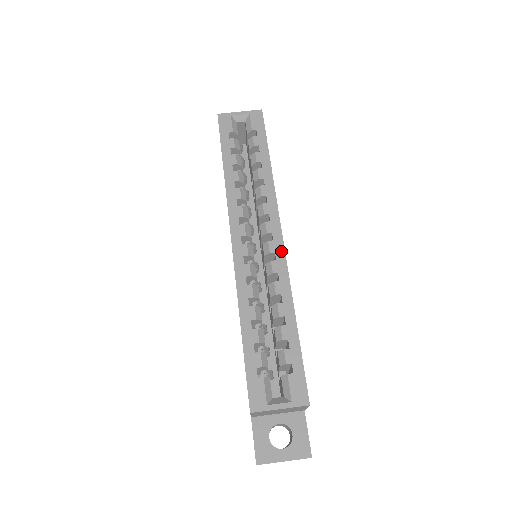
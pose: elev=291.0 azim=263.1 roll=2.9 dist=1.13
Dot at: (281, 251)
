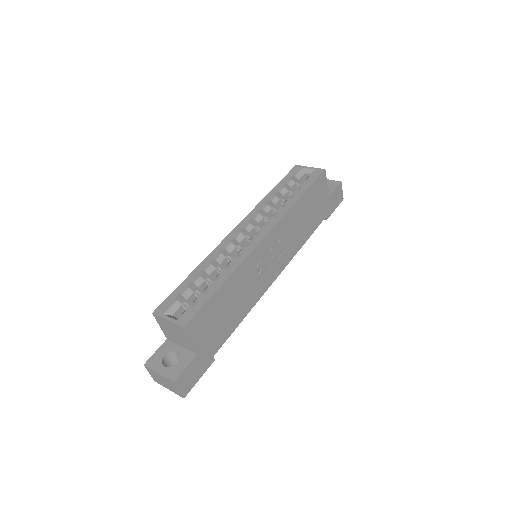
Dot at: (255, 244)
